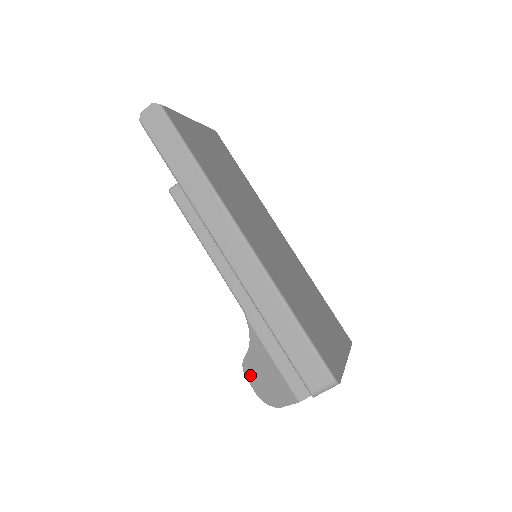
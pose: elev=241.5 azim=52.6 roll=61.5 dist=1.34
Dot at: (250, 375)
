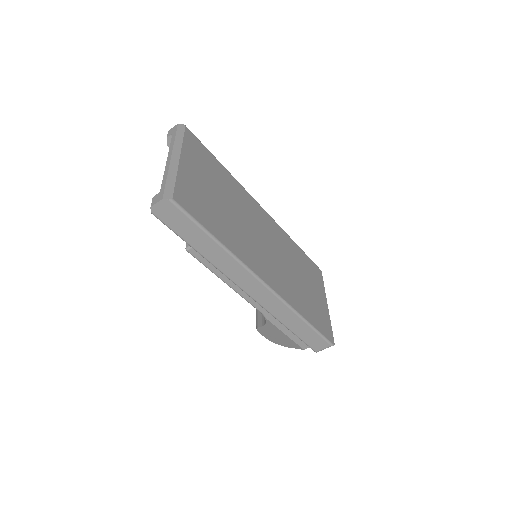
Dot at: (263, 333)
